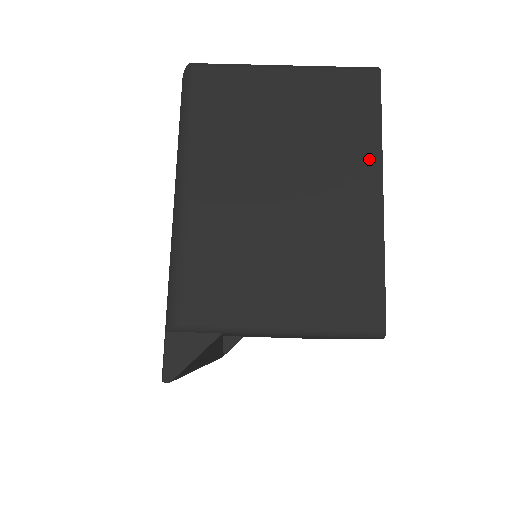
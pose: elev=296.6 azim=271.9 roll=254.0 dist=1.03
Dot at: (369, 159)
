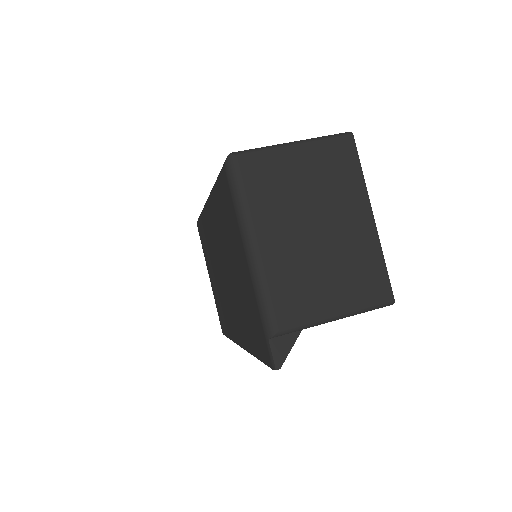
Dot at: (361, 197)
